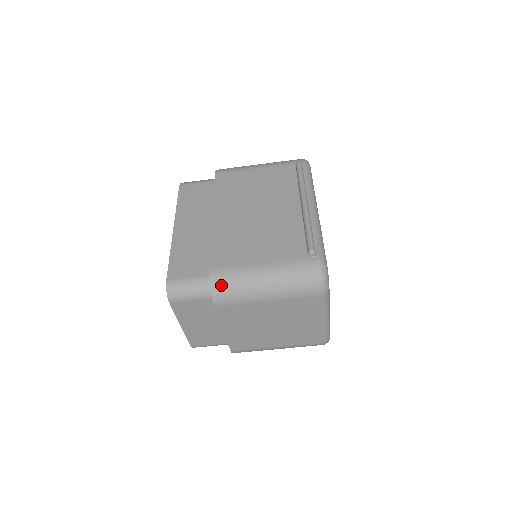
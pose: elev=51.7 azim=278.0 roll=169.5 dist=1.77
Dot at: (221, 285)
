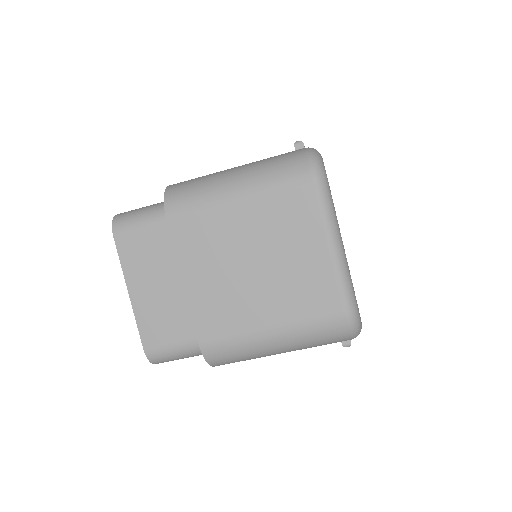
Dot at: (178, 189)
